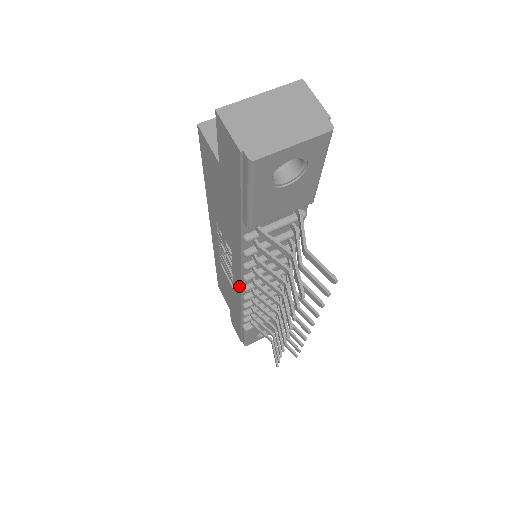
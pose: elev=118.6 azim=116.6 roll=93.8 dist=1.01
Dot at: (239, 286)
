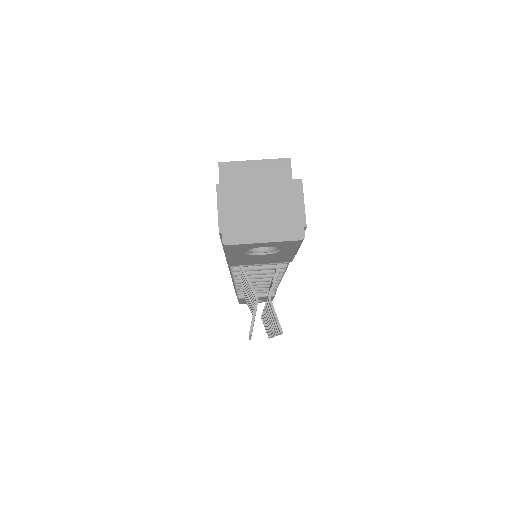
Dot at: occluded
